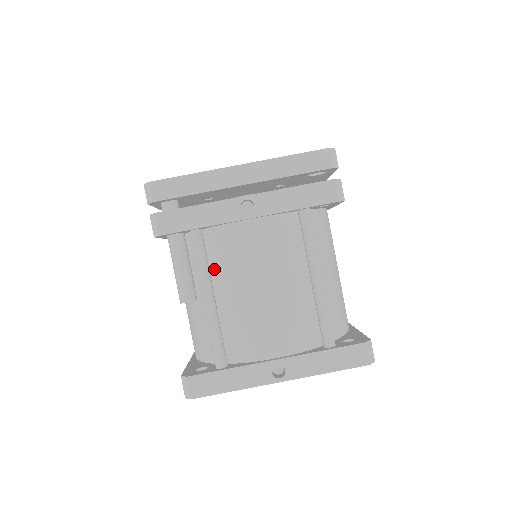
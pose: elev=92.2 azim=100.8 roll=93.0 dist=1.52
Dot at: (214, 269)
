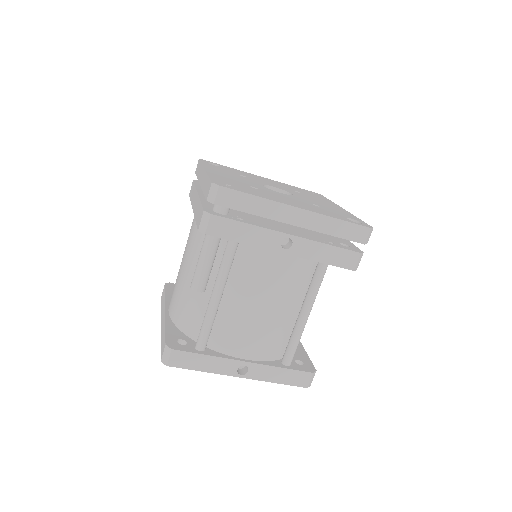
Dot at: (232, 274)
